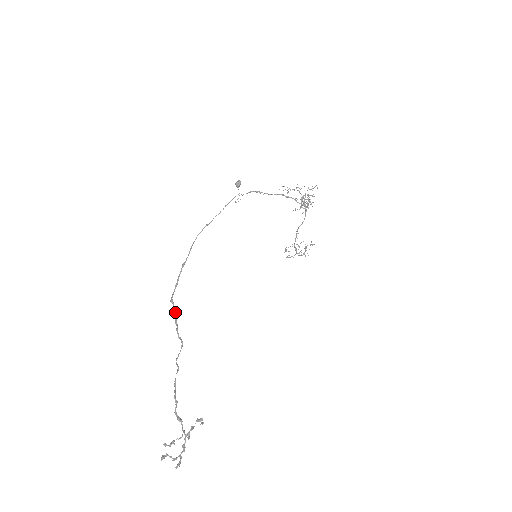
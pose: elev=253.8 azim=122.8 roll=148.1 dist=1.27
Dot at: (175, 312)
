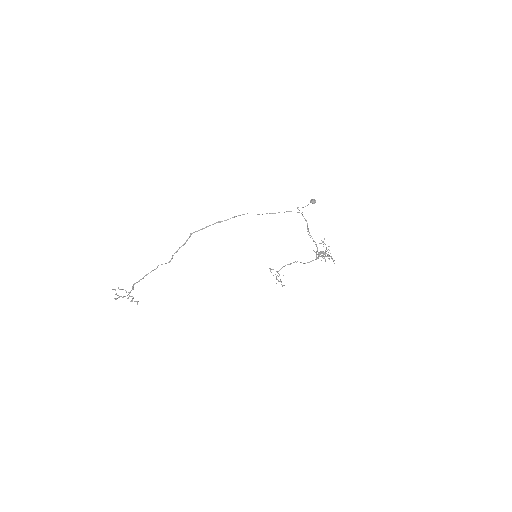
Dot at: (185, 242)
